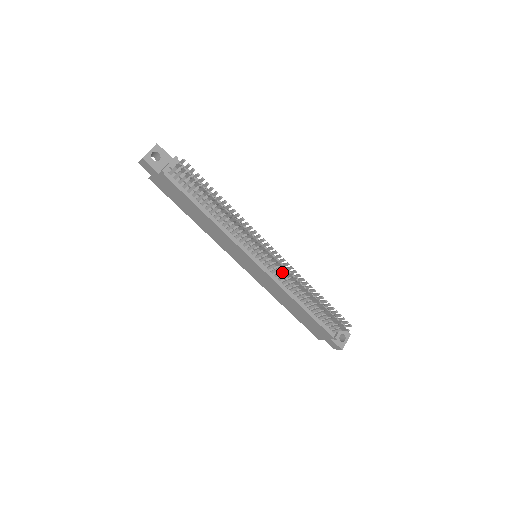
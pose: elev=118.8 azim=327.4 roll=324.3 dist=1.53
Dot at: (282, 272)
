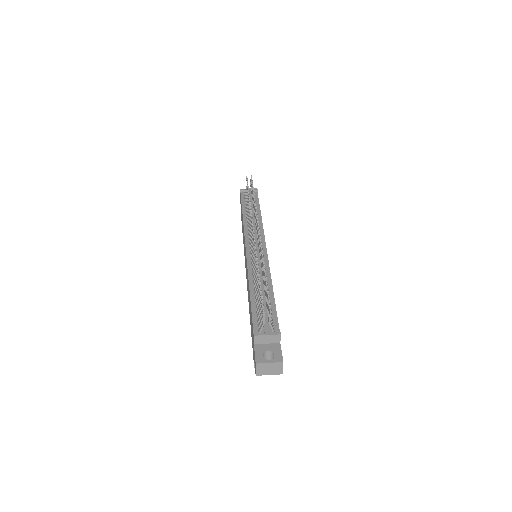
Dot at: occluded
